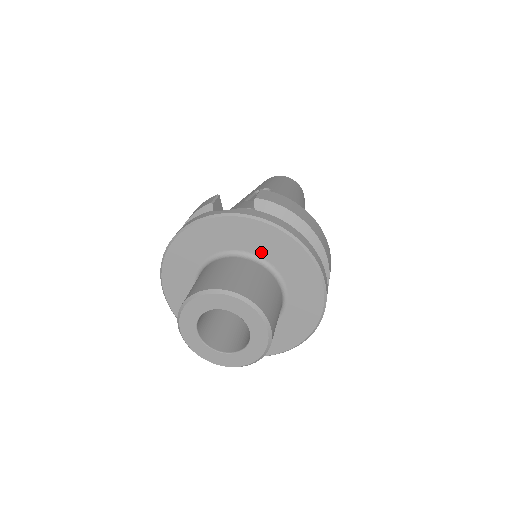
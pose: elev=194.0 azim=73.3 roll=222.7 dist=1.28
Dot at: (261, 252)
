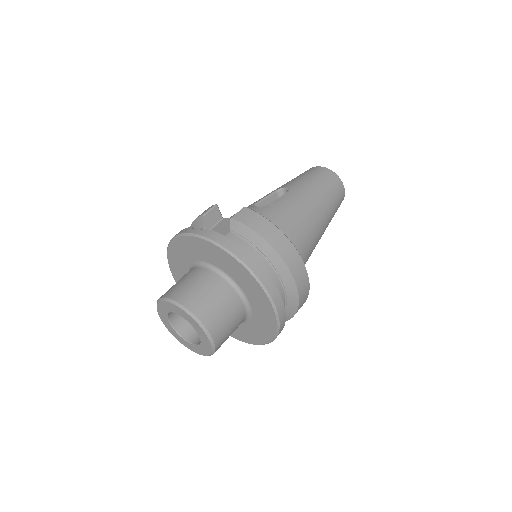
Dot at: (224, 268)
